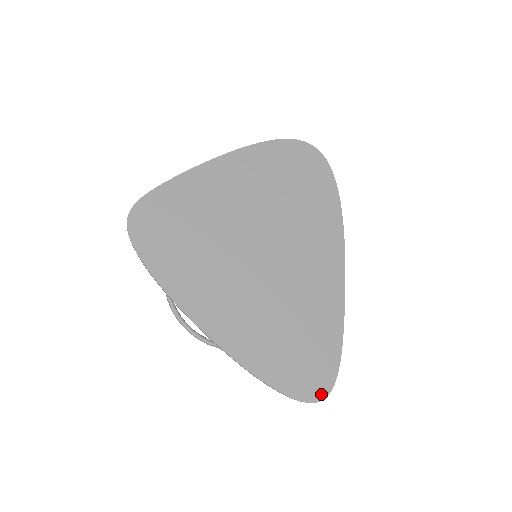
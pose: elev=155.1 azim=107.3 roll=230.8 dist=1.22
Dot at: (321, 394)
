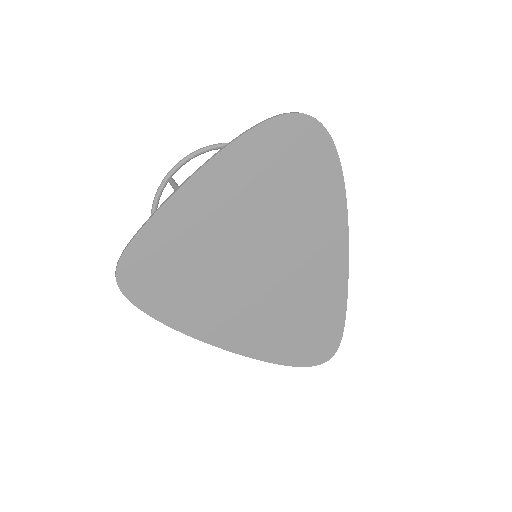
Dot at: (328, 356)
